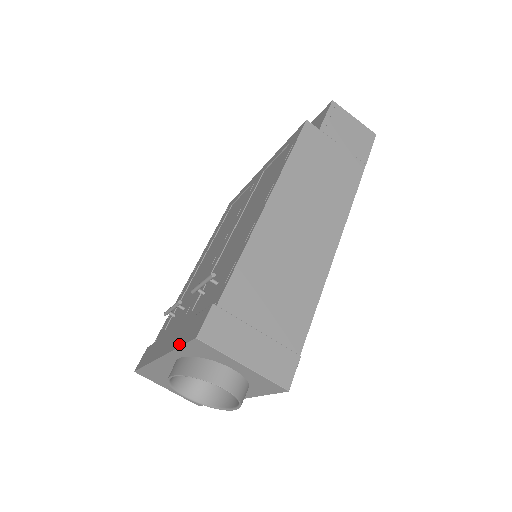
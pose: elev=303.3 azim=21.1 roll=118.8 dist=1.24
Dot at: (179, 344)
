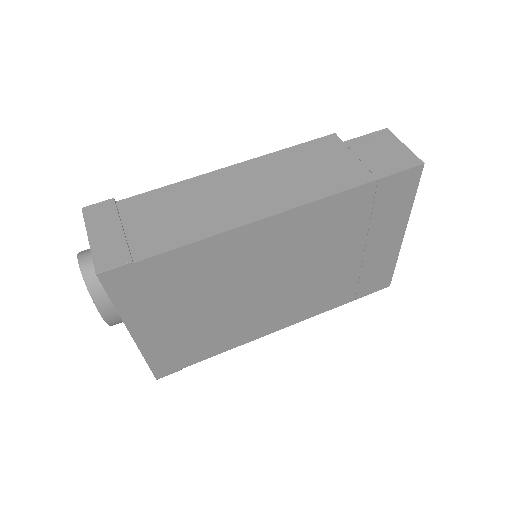
Dot at: occluded
